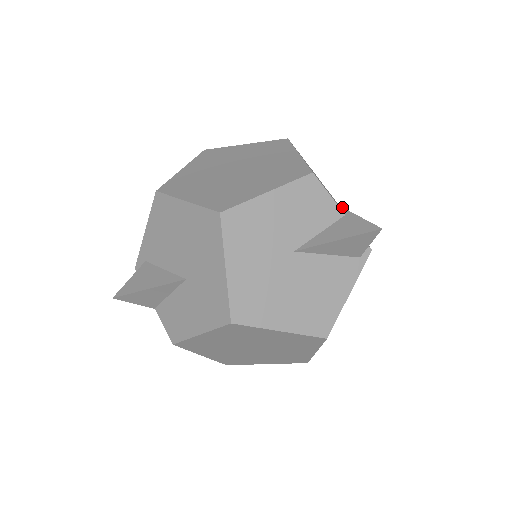
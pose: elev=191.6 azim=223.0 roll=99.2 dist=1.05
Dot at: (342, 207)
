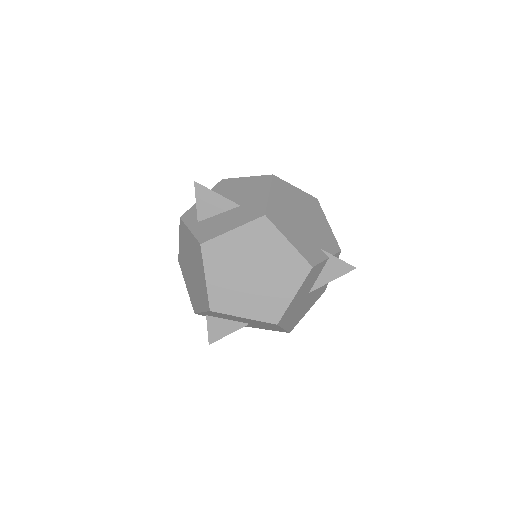
Dot at: (324, 251)
